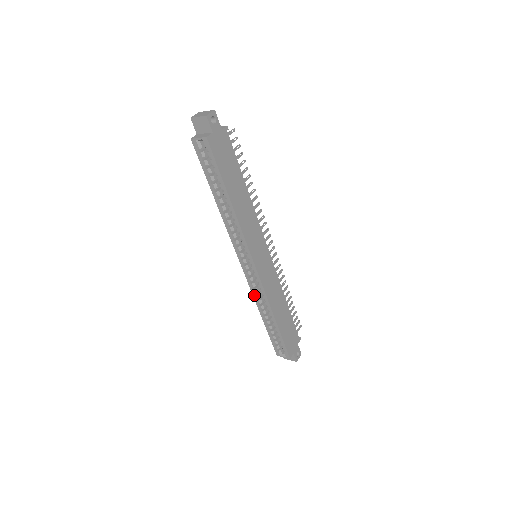
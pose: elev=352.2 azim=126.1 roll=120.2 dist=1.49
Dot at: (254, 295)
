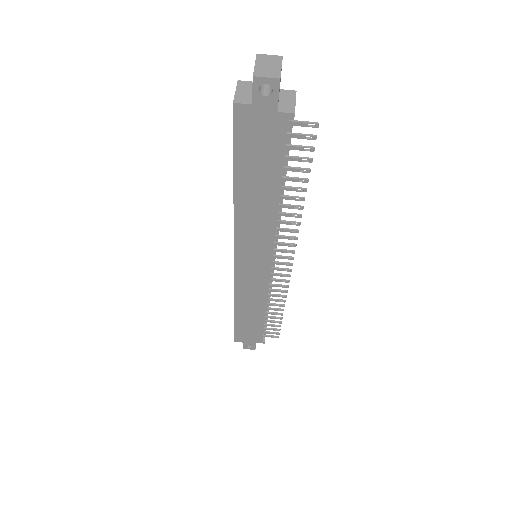
Dot at: occluded
